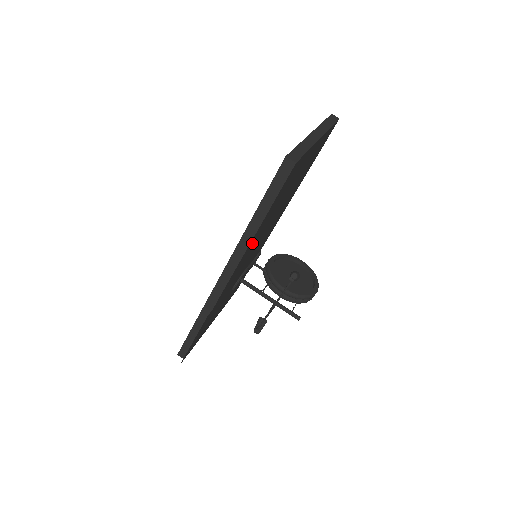
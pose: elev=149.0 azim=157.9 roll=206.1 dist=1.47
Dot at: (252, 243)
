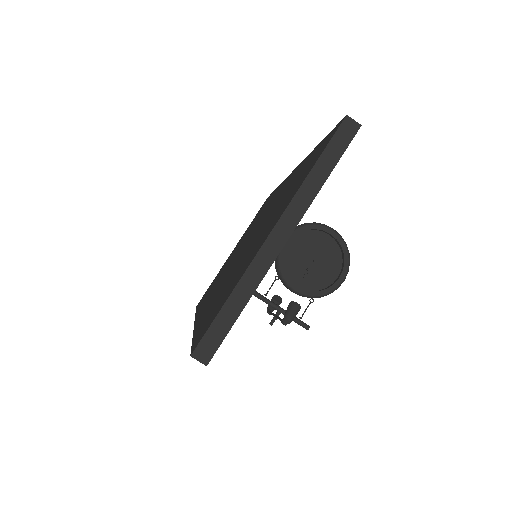
Dot at: occluded
